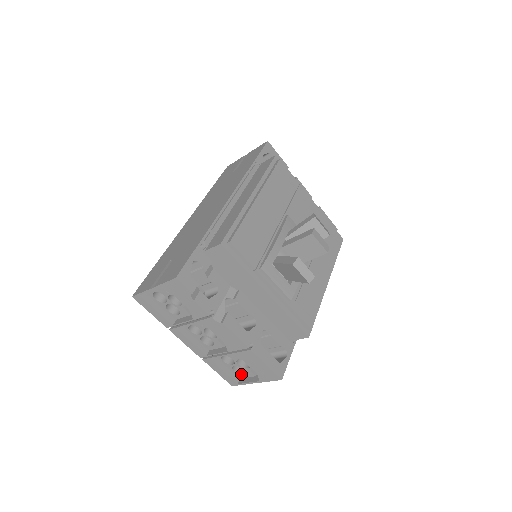
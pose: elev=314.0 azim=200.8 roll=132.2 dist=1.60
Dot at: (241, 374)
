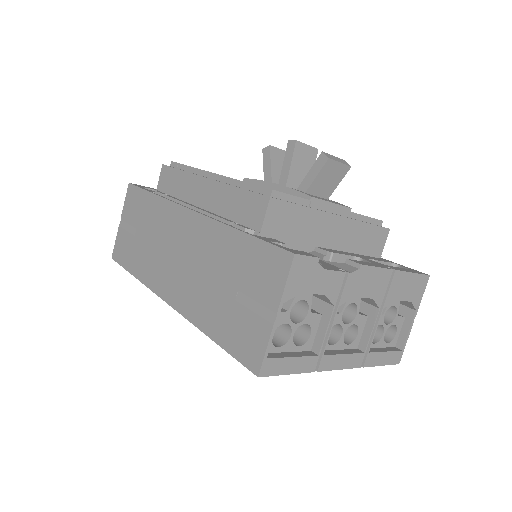
Dot at: (394, 337)
